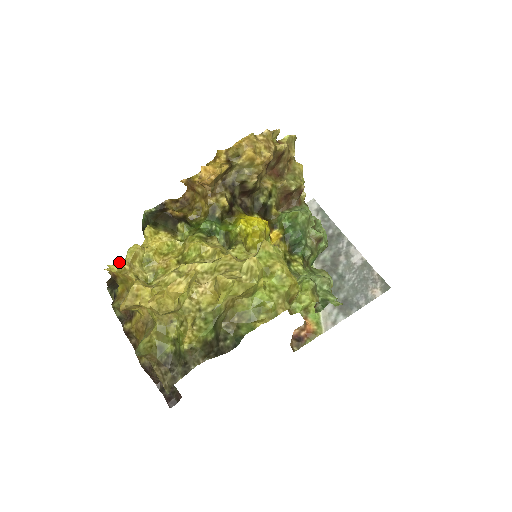
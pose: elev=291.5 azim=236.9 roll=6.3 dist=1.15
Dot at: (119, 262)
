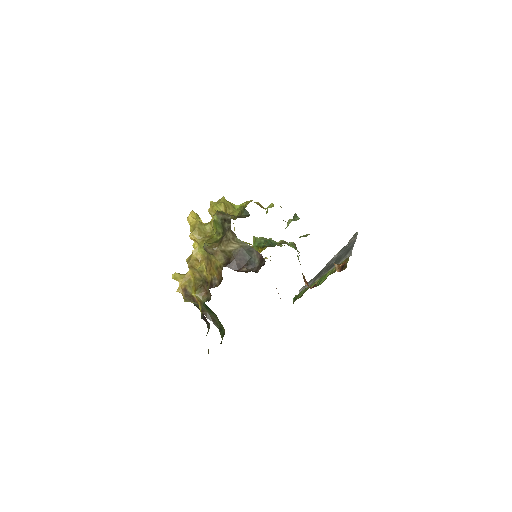
Dot at: occluded
